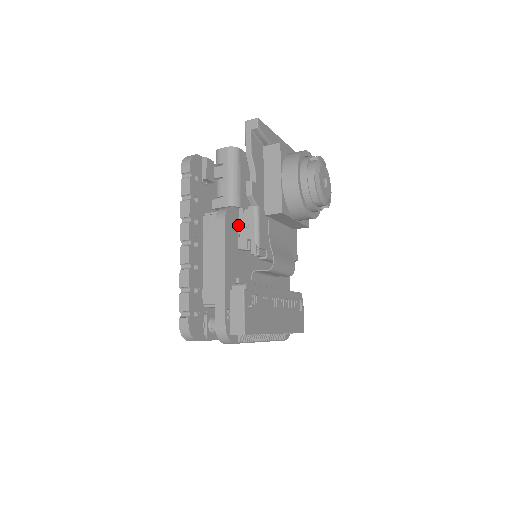
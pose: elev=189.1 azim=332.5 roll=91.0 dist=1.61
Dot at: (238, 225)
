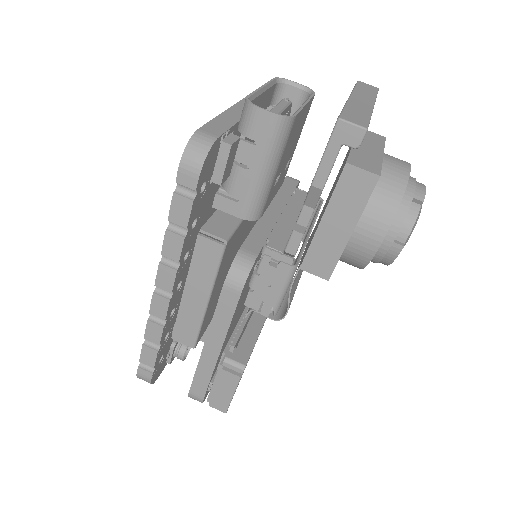
Dot at: (254, 276)
